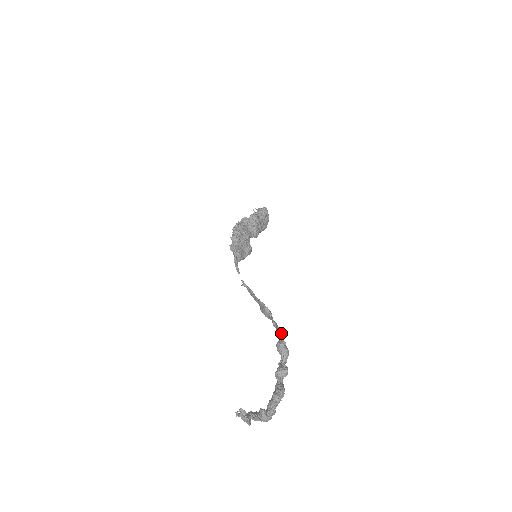
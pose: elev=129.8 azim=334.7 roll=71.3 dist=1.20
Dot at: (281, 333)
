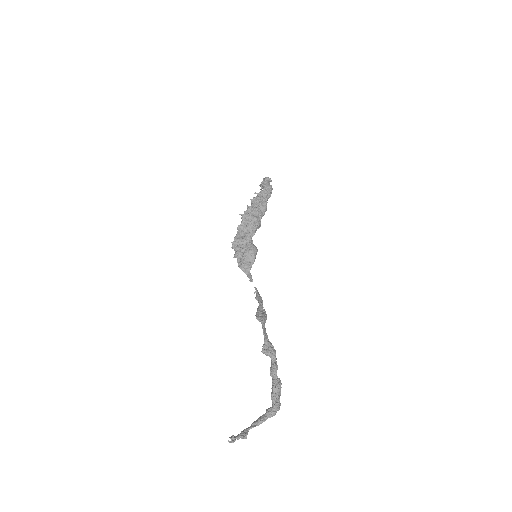
Dot at: (264, 338)
